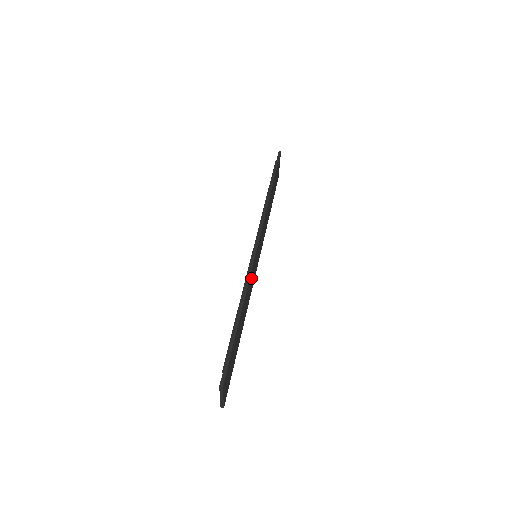
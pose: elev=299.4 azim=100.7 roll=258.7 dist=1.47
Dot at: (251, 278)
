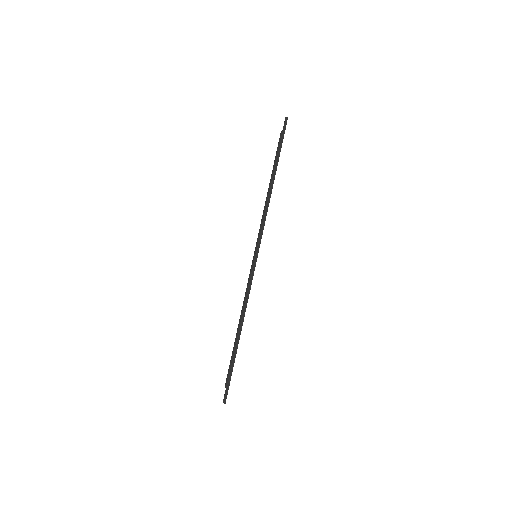
Dot at: occluded
